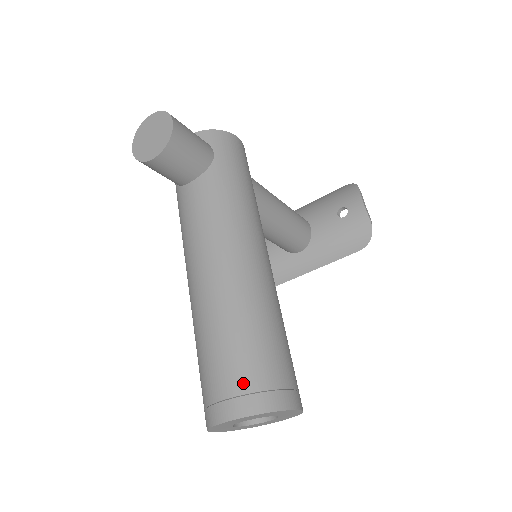
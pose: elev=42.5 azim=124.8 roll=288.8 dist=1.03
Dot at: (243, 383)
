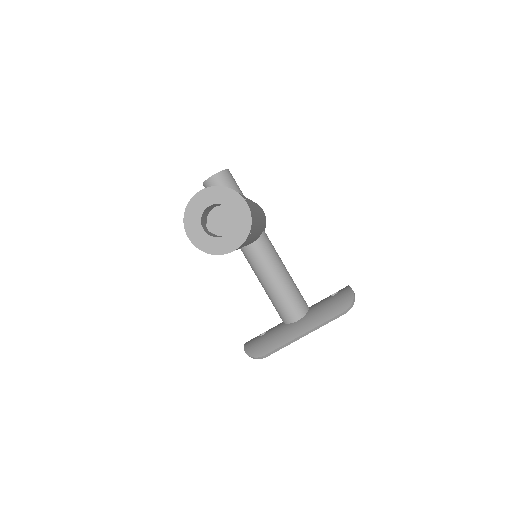
Dot at: occluded
